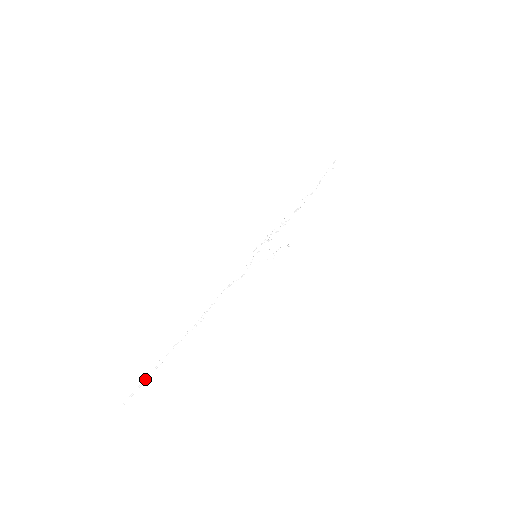
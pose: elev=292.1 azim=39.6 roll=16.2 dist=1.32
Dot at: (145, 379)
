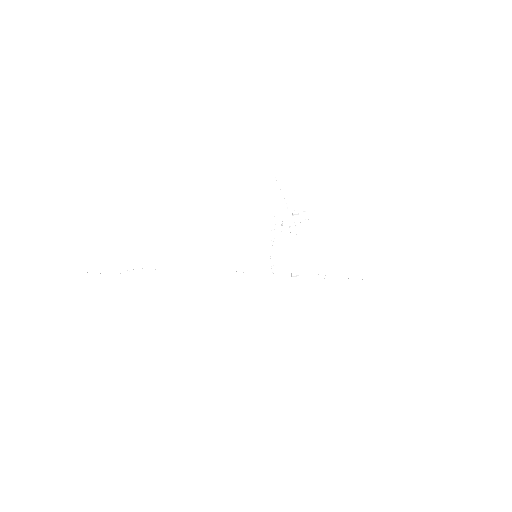
Dot at: occluded
